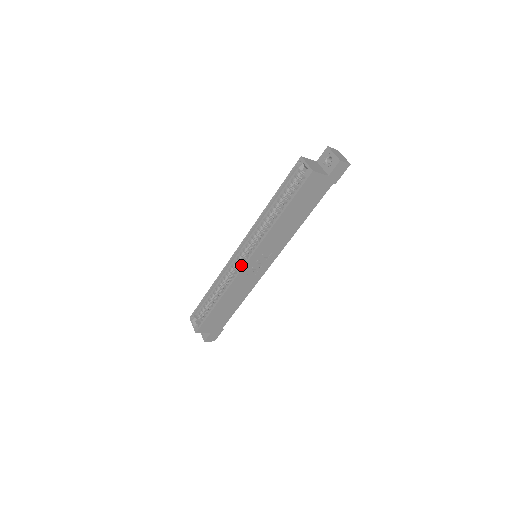
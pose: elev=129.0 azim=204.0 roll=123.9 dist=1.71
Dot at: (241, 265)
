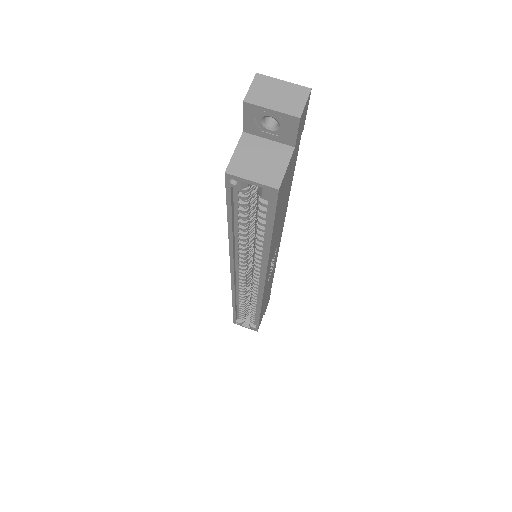
Dot at: (254, 285)
